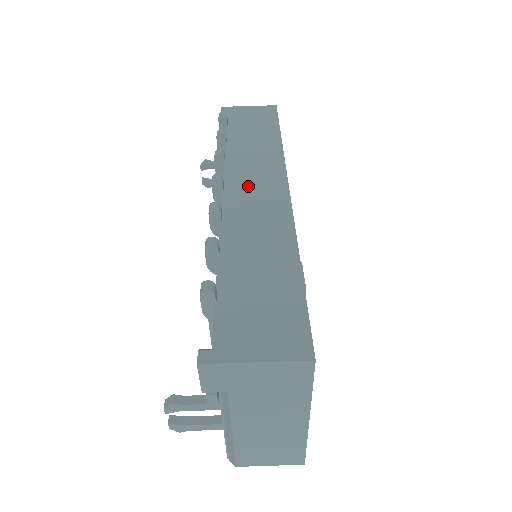
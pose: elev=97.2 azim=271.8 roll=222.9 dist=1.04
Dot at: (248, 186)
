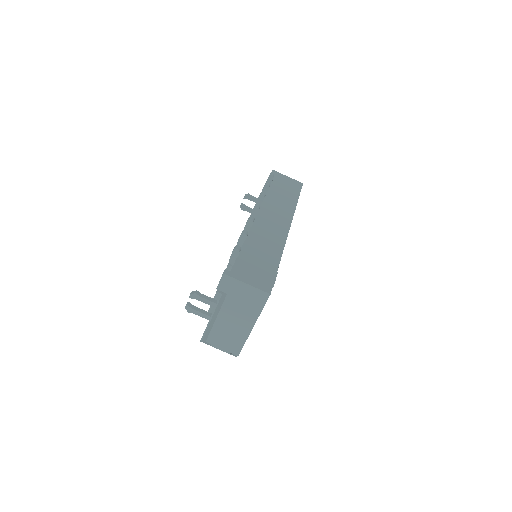
Dot at: (270, 217)
